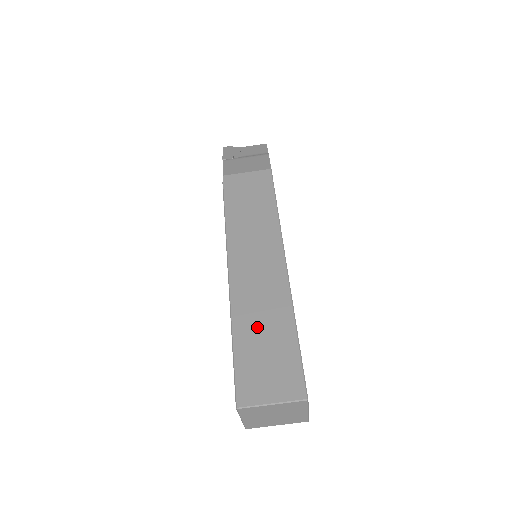
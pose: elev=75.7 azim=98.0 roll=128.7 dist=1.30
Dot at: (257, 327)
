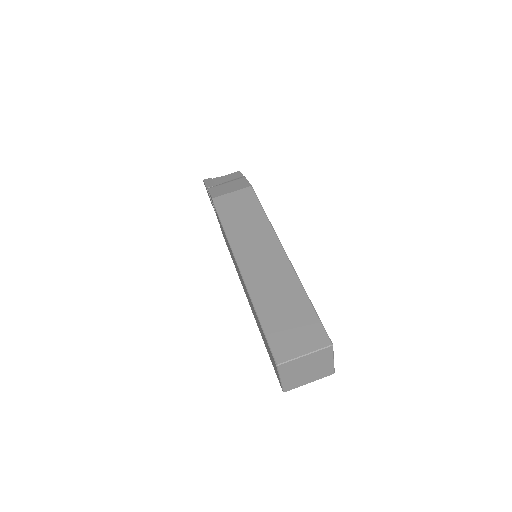
Dot at: (276, 303)
